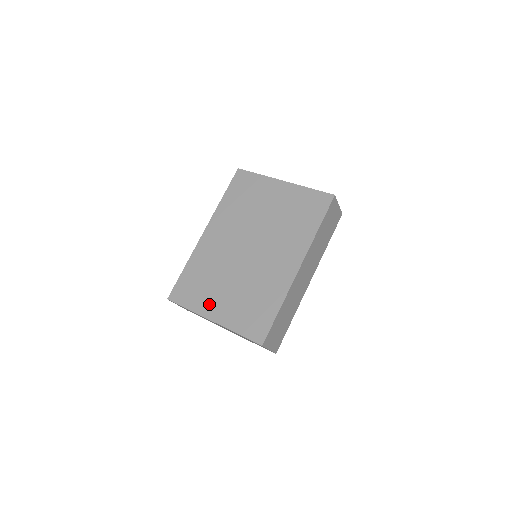
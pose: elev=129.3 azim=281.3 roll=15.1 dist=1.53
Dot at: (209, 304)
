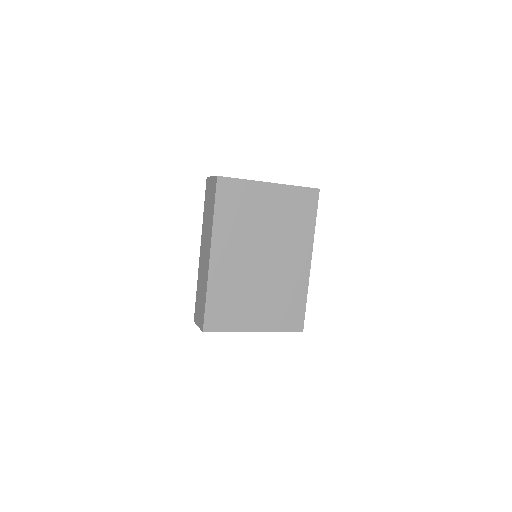
Dot at: (247, 320)
